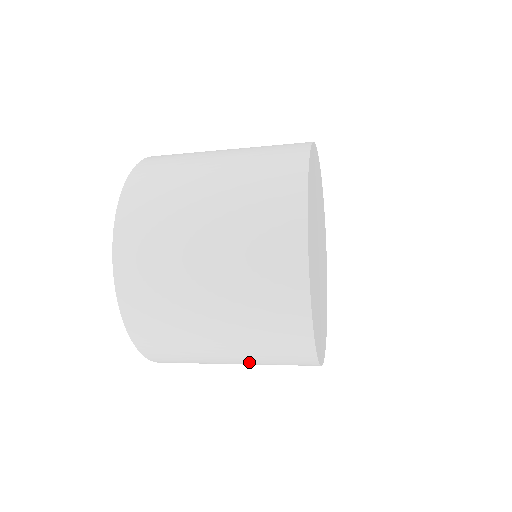
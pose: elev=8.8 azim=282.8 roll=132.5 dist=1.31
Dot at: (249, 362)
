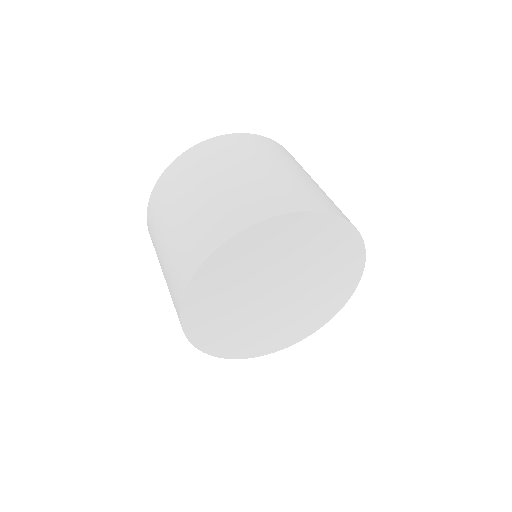
Dot at: occluded
